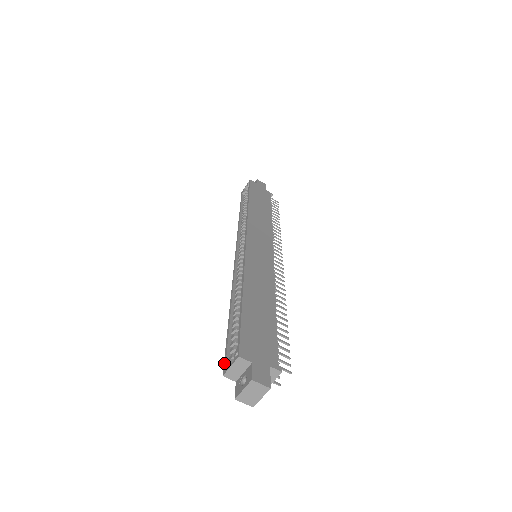
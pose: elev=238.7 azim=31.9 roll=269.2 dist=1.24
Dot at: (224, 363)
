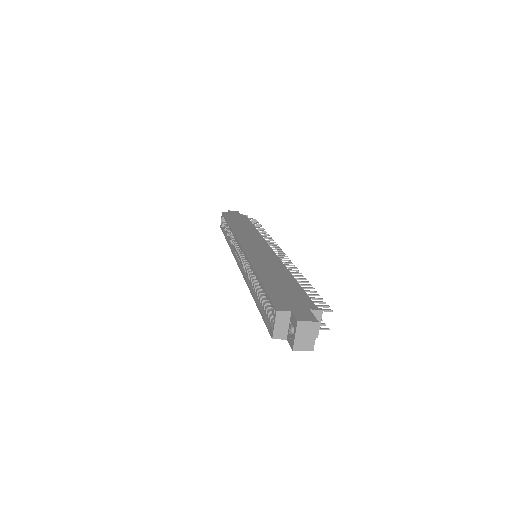
Dot at: (268, 330)
